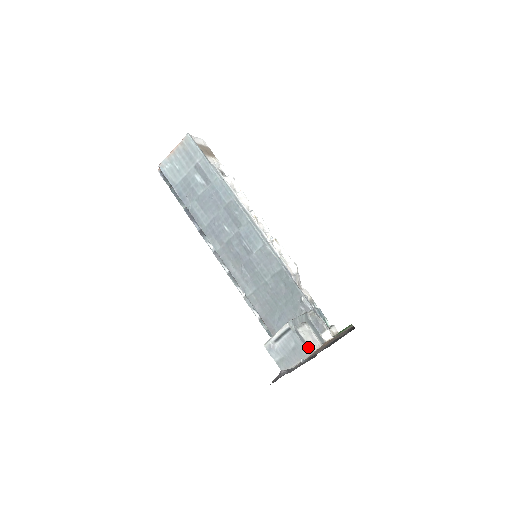
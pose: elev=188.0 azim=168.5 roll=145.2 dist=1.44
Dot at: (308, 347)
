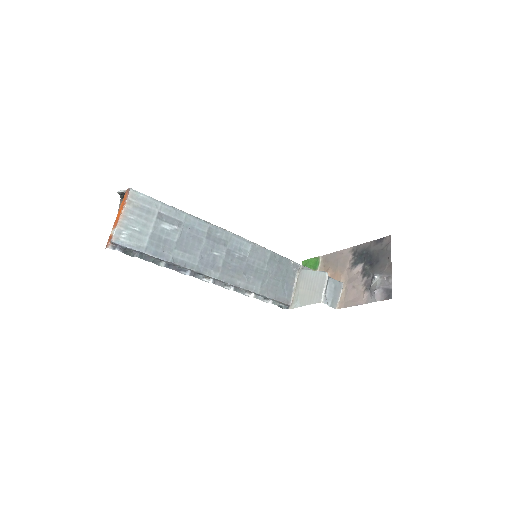
Dot at: occluded
